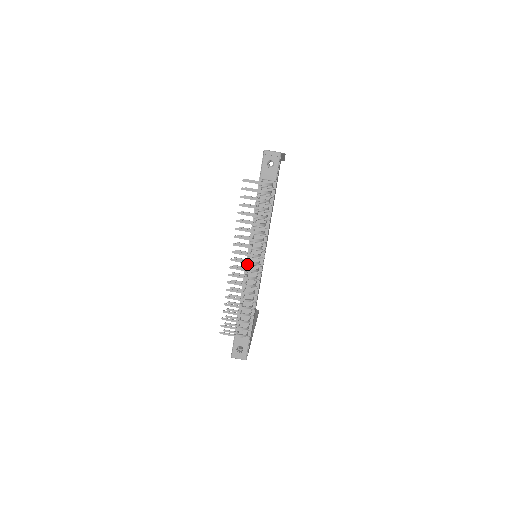
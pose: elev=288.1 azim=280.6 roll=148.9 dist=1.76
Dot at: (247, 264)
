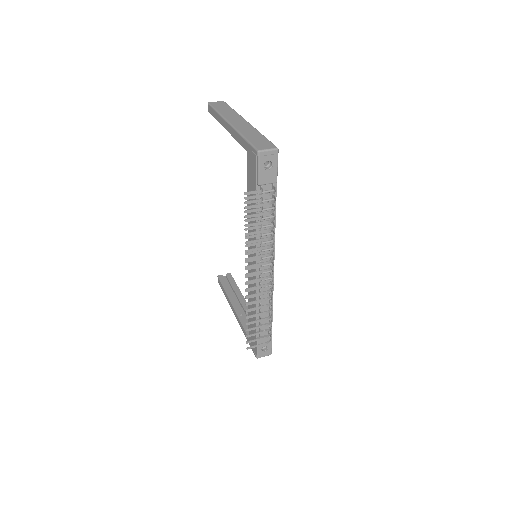
Dot at: (257, 275)
